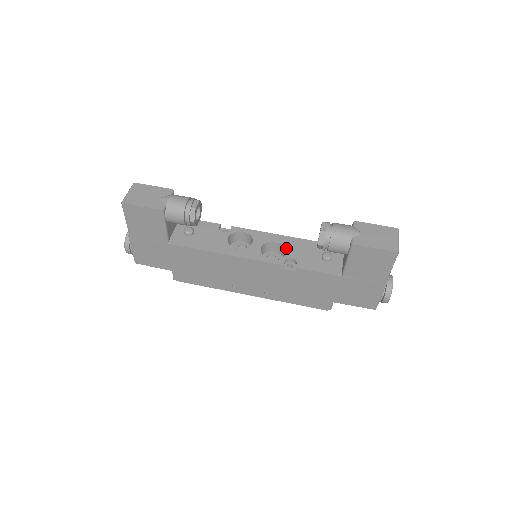
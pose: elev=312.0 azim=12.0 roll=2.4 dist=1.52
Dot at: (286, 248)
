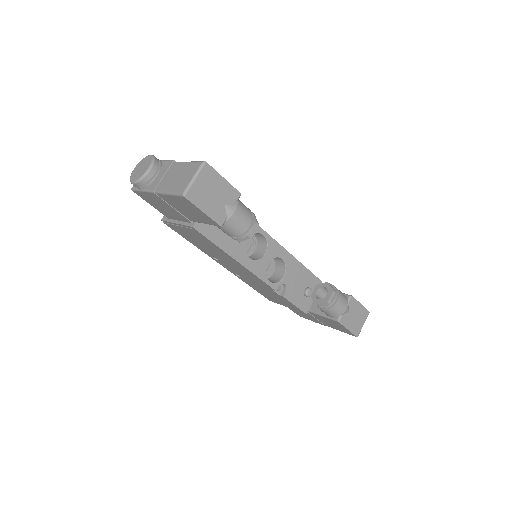
Dot at: (286, 271)
